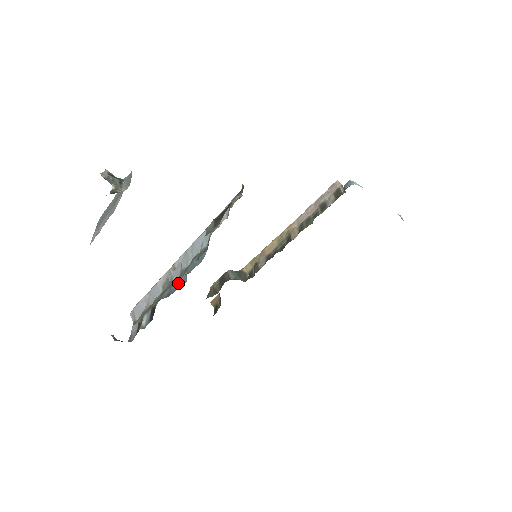
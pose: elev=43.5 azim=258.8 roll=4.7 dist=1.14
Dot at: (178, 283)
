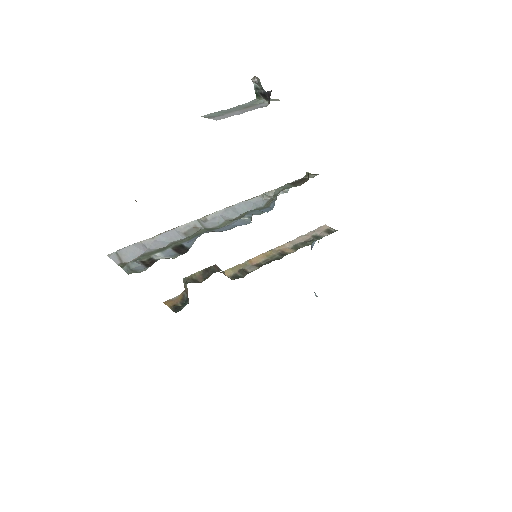
Dot at: (230, 225)
